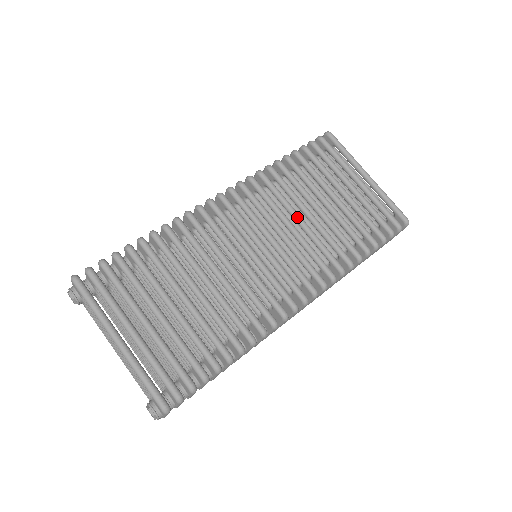
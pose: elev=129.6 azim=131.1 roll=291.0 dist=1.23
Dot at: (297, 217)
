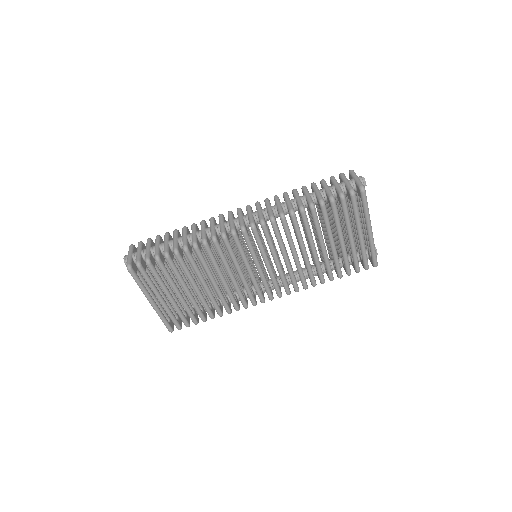
Dot at: (293, 254)
